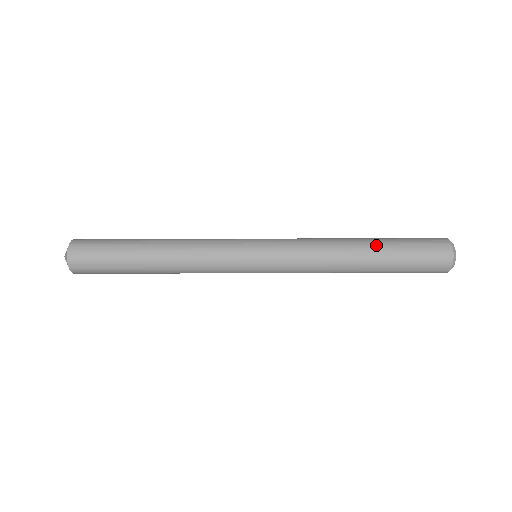
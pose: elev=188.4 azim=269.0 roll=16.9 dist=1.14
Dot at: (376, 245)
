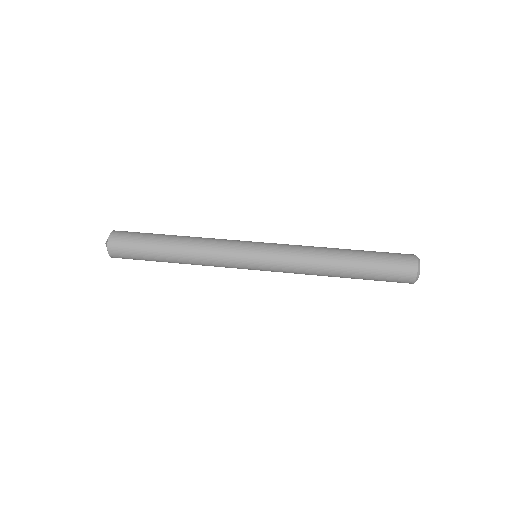
Dot at: (354, 255)
